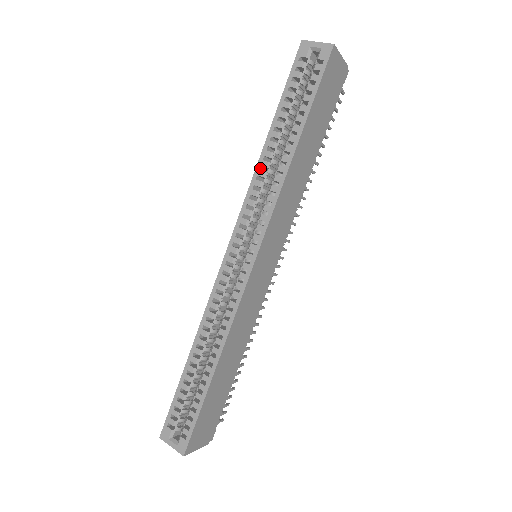
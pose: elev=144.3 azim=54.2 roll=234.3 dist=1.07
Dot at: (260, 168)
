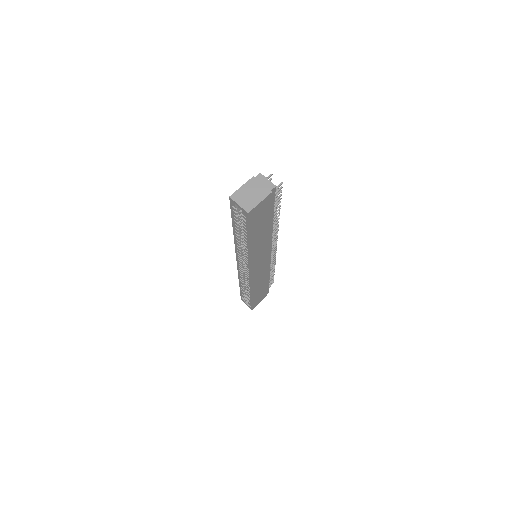
Dot at: (236, 241)
